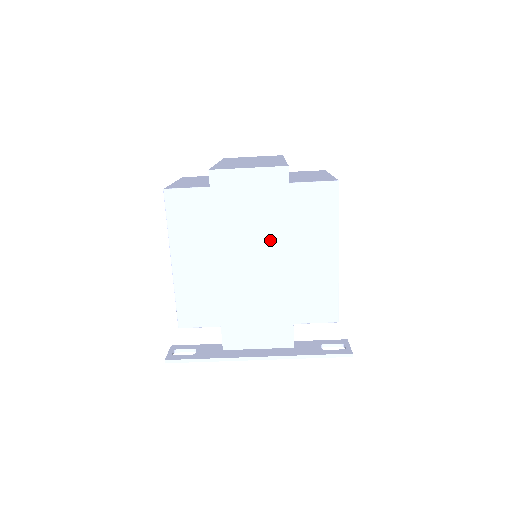
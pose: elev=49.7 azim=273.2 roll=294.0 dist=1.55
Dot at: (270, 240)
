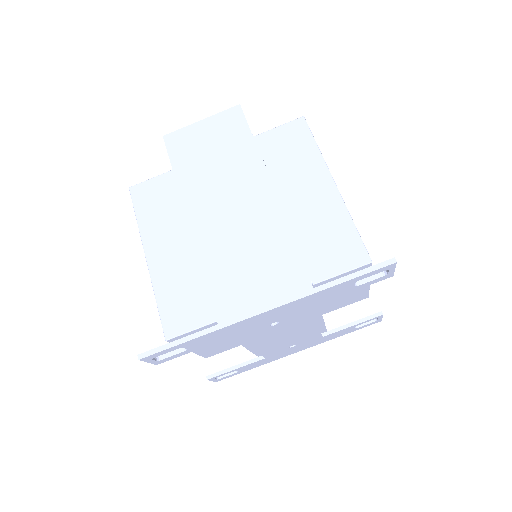
Dot at: (242, 176)
